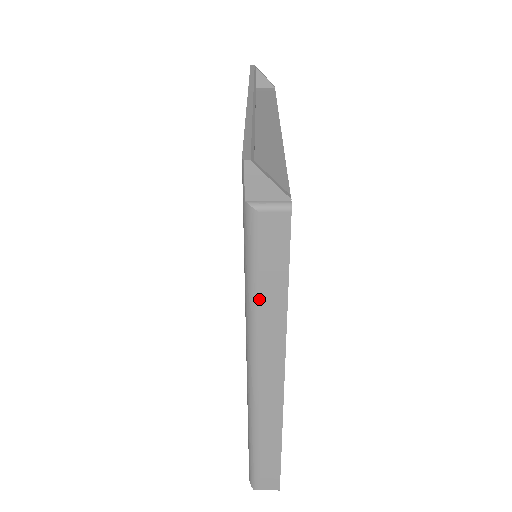
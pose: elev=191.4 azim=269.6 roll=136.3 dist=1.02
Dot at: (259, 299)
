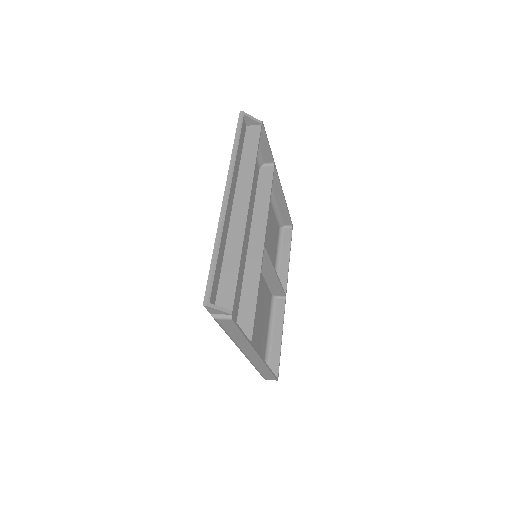
Dot at: (232, 337)
